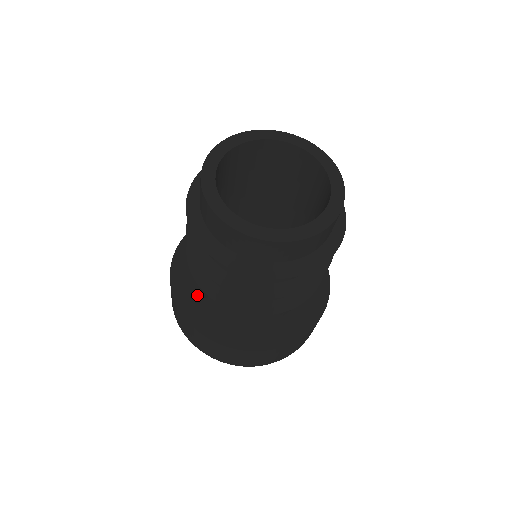
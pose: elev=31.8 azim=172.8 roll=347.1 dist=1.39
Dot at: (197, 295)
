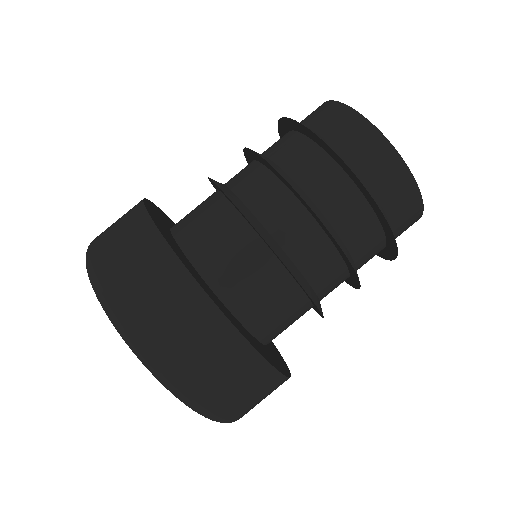
Dot at: (182, 253)
